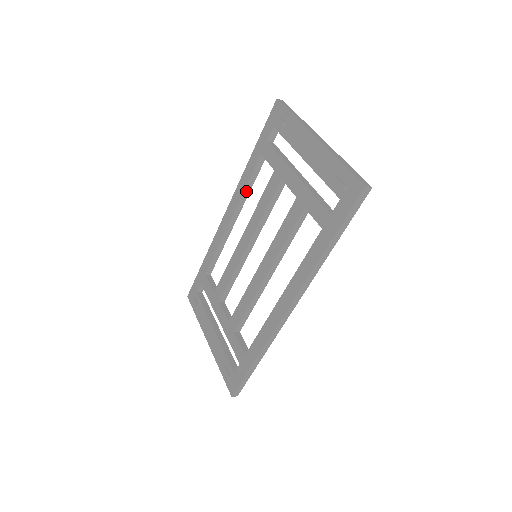
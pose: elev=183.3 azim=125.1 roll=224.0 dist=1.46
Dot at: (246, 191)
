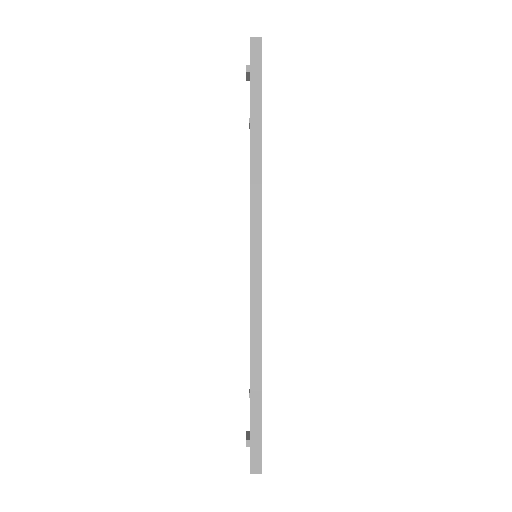
Dot at: occluded
